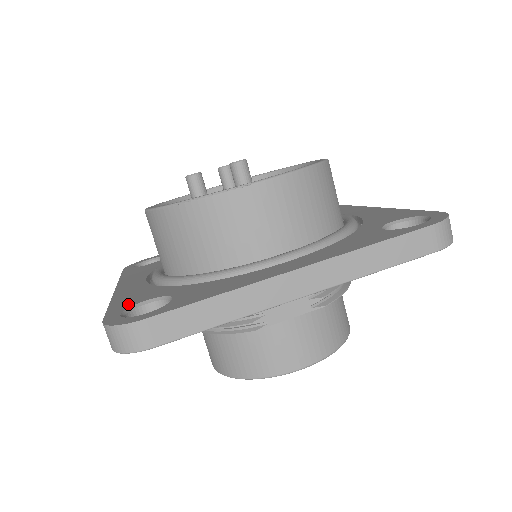
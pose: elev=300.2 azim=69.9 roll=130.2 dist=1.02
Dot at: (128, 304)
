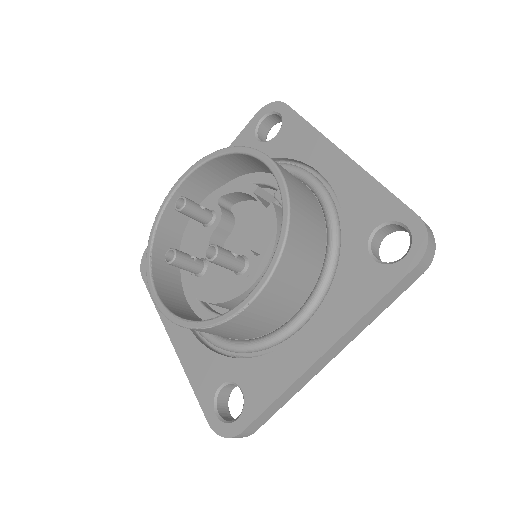
Dot at: (208, 391)
